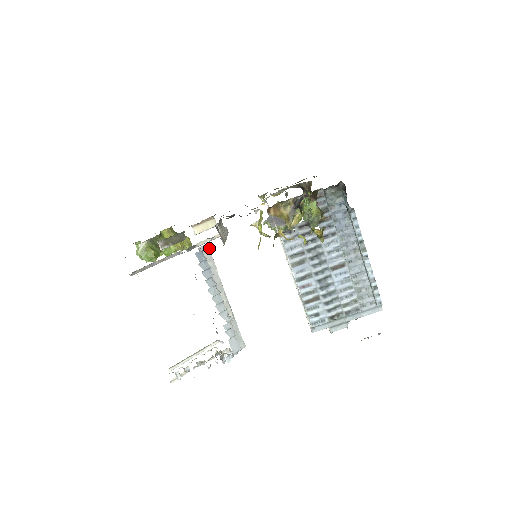
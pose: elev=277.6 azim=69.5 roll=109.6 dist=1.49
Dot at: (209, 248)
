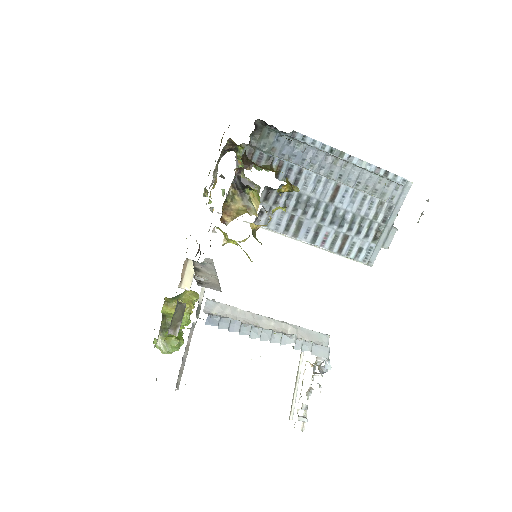
Dot at: (211, 300)
